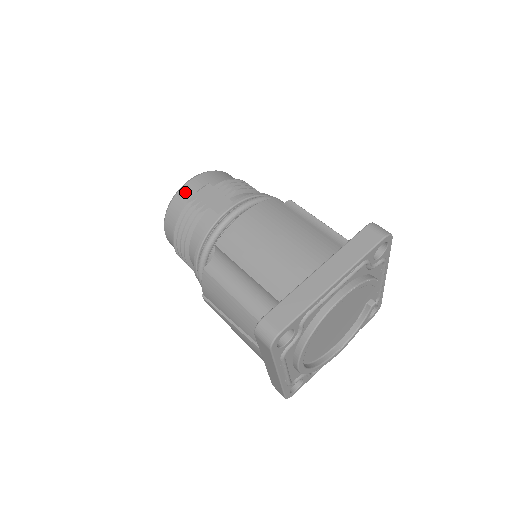
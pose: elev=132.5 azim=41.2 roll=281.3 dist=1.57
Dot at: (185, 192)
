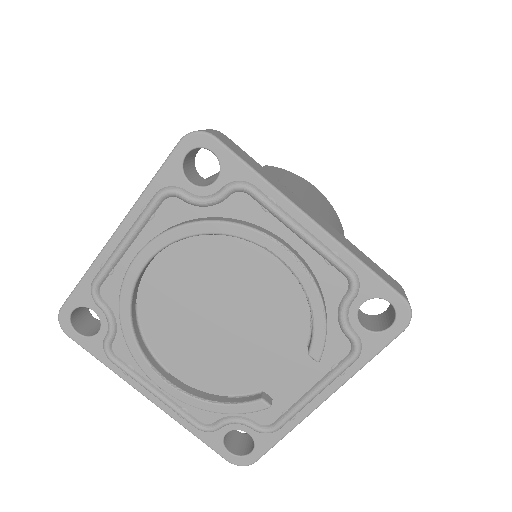
Dot at: occluded
